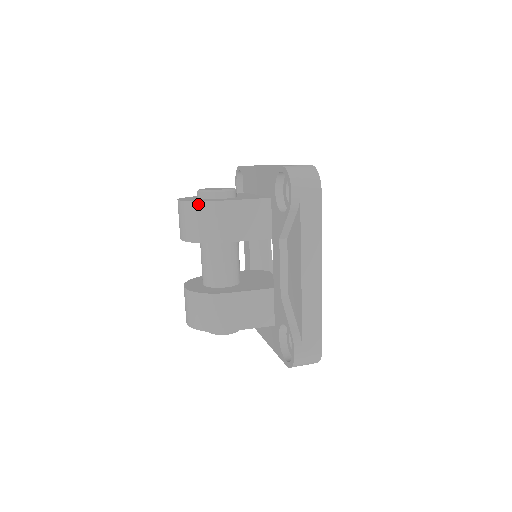
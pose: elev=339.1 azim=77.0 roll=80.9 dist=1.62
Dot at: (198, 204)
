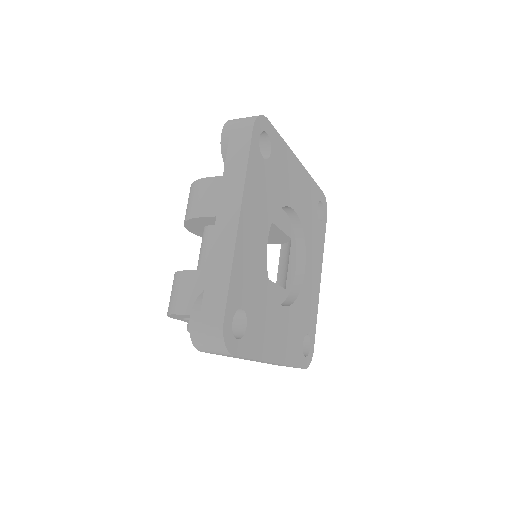
Dot at: (192, 185)
